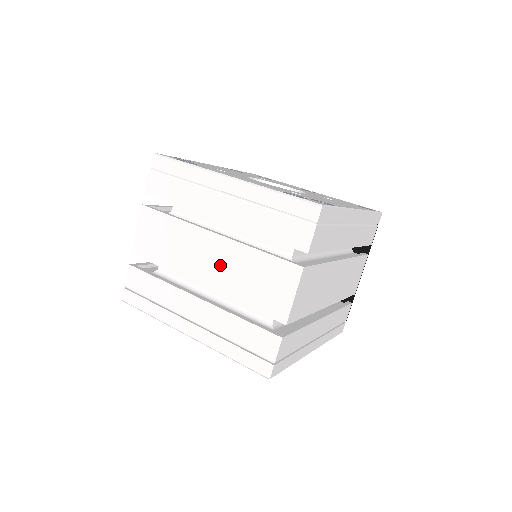
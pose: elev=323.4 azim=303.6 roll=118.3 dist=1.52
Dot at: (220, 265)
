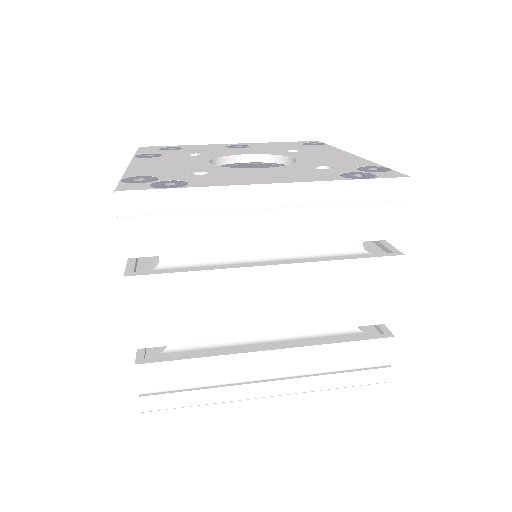
Dot at: (292, 300)
